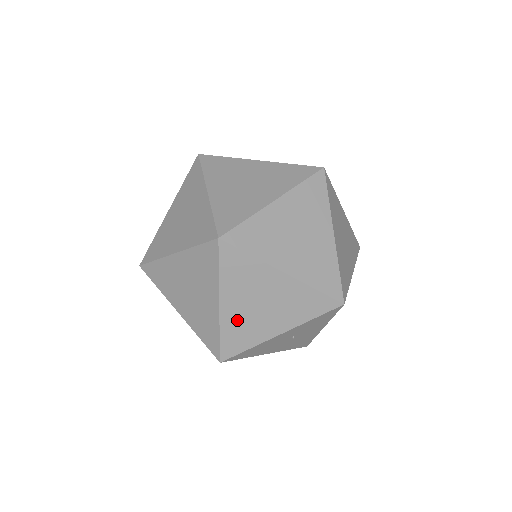
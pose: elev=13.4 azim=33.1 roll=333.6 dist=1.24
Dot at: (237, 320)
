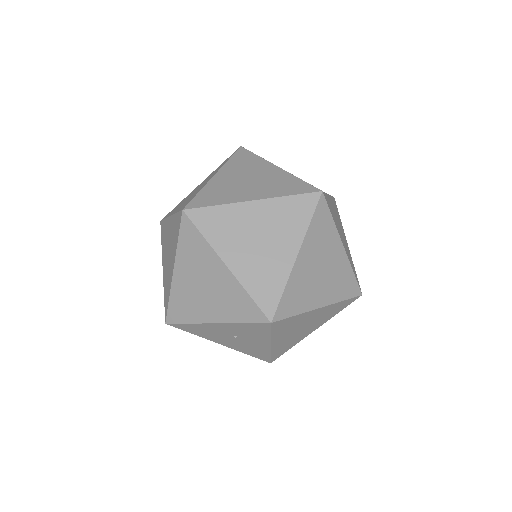
Dot at: (184, 291)
